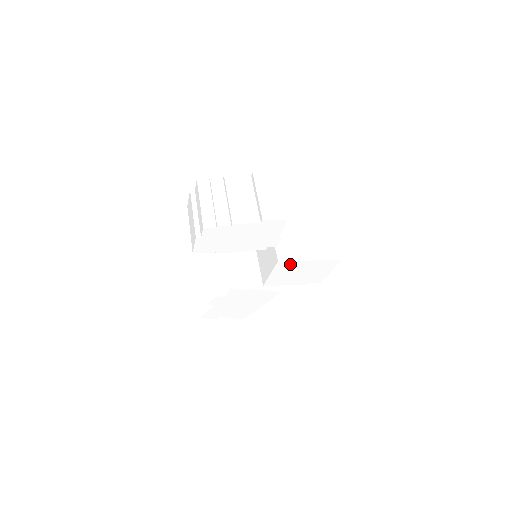
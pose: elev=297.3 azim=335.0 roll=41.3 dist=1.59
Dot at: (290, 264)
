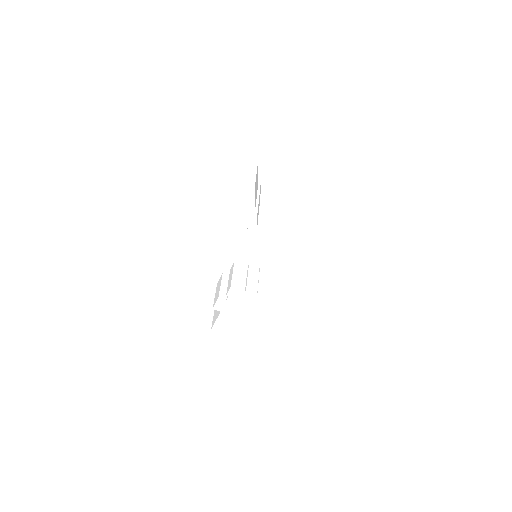
Dot at: (281, 256)
